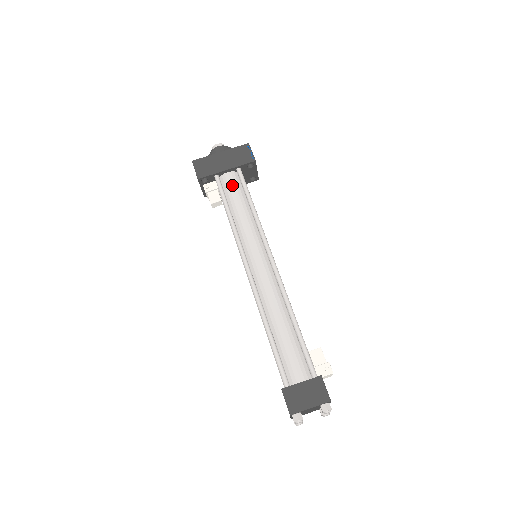
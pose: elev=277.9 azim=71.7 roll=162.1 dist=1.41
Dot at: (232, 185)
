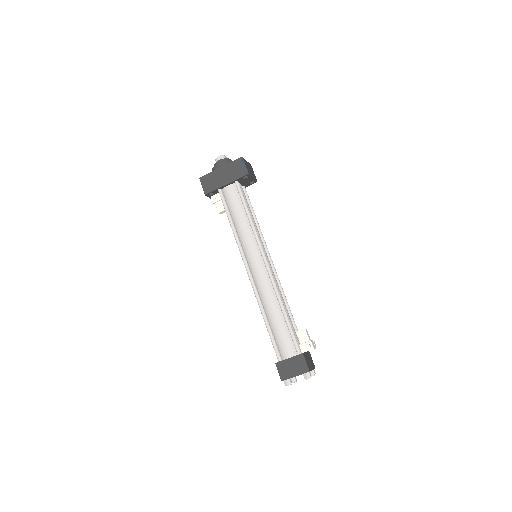
Dot at: (232, 197)
